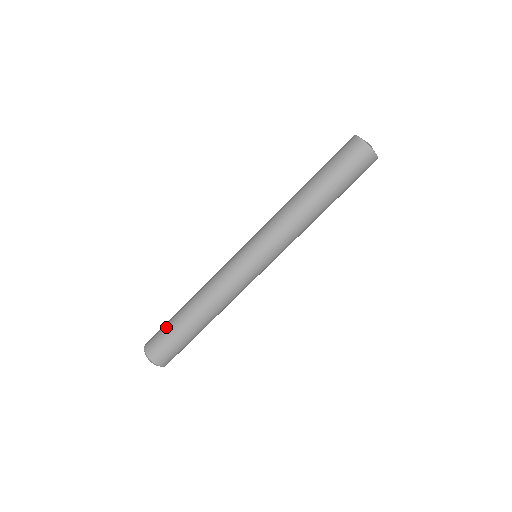
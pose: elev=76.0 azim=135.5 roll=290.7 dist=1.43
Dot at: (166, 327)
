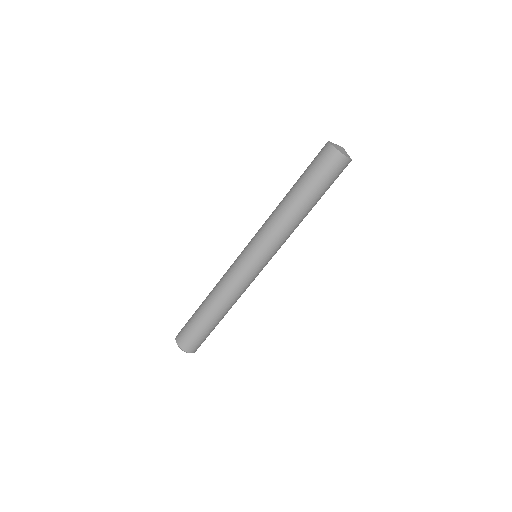
Dot at: (190, 318)
